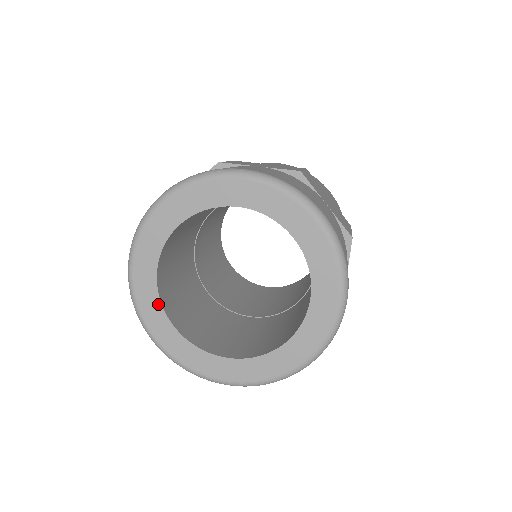
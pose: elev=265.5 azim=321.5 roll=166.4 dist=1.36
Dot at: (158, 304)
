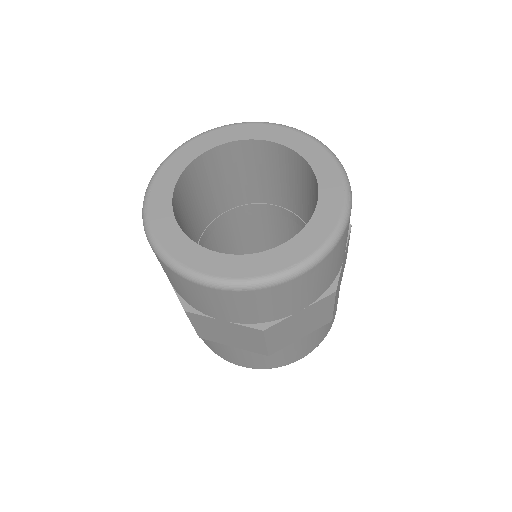
Dot at: (190, 160)
